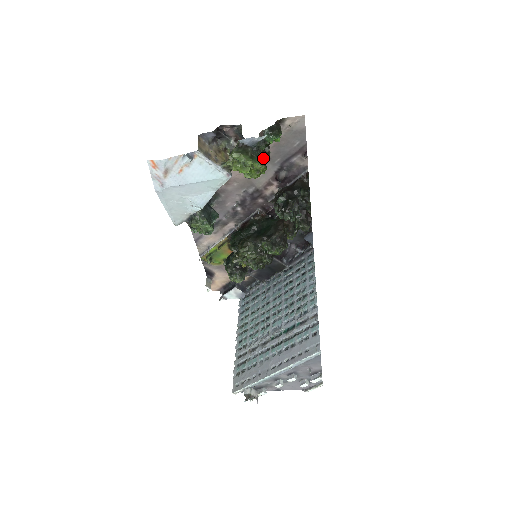
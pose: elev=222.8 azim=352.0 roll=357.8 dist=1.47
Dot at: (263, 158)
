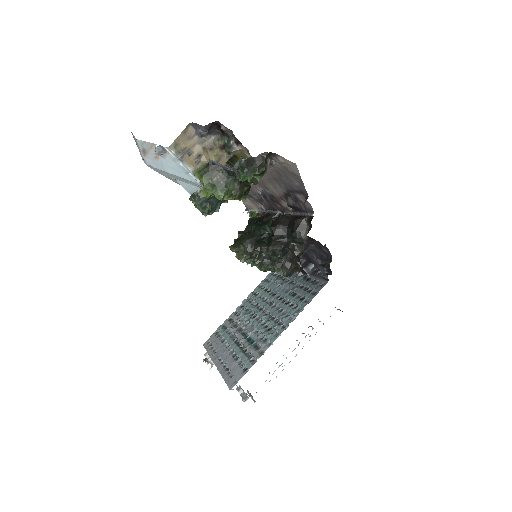
Dot at: (239, 186)
